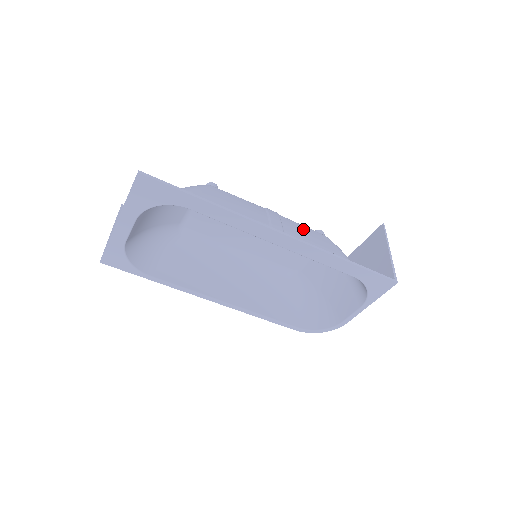
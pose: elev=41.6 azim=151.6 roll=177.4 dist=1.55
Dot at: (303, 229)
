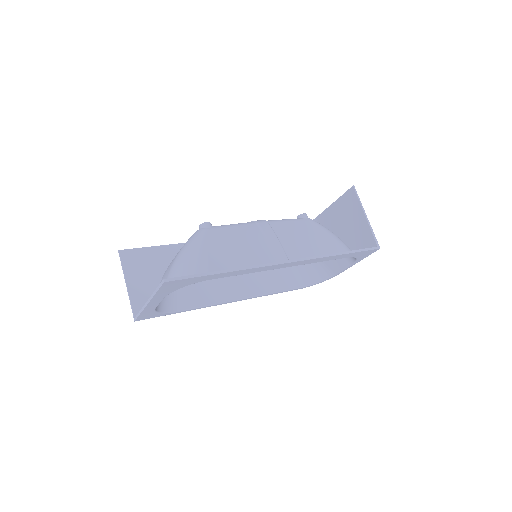
Dot at: (293, 228)
